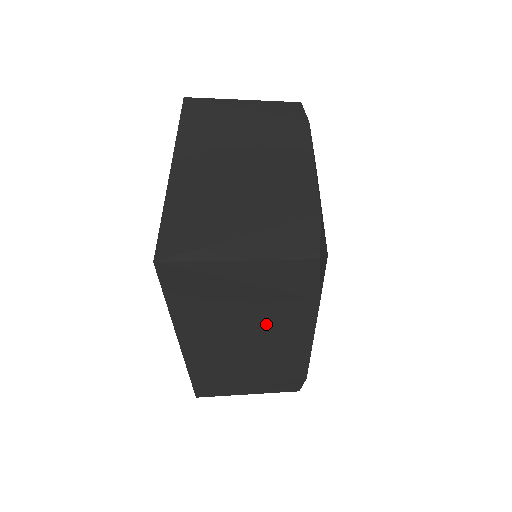
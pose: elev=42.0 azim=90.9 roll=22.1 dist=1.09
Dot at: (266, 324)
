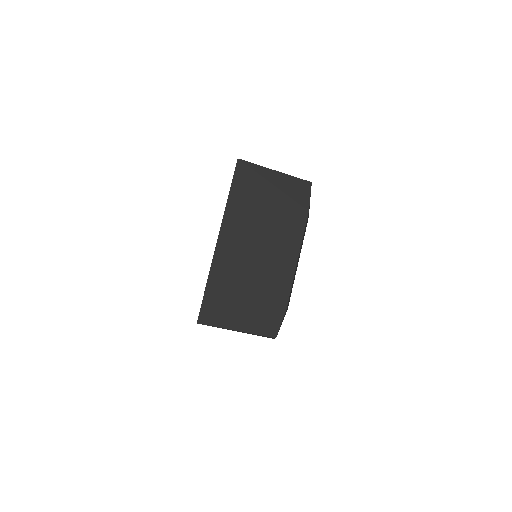
Dot at: (276, 228)
